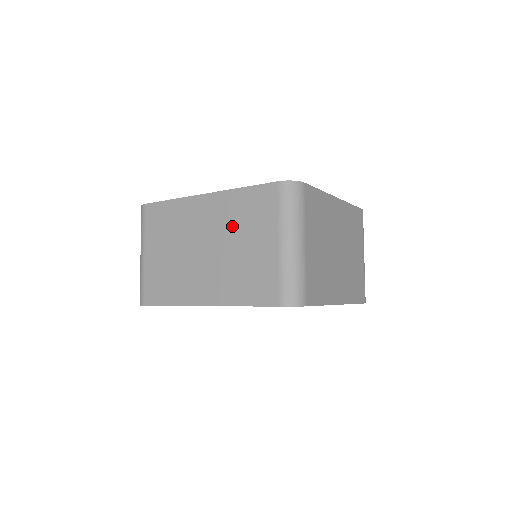
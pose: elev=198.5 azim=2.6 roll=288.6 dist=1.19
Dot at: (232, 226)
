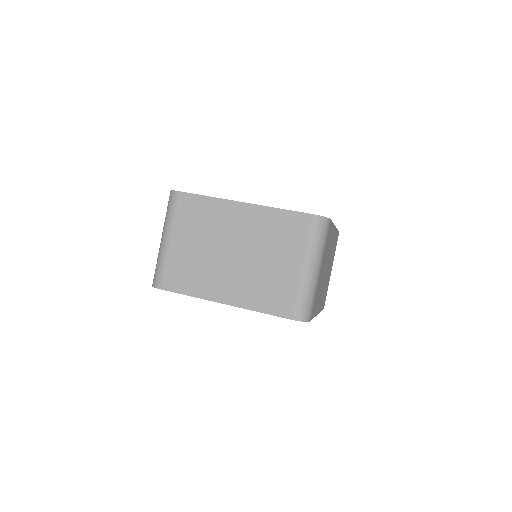
Dot at: occluded
